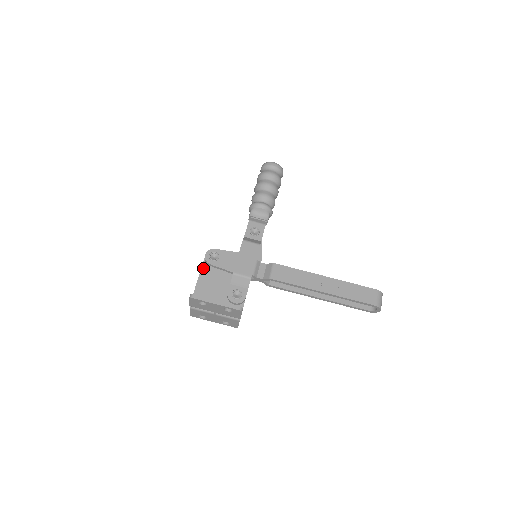
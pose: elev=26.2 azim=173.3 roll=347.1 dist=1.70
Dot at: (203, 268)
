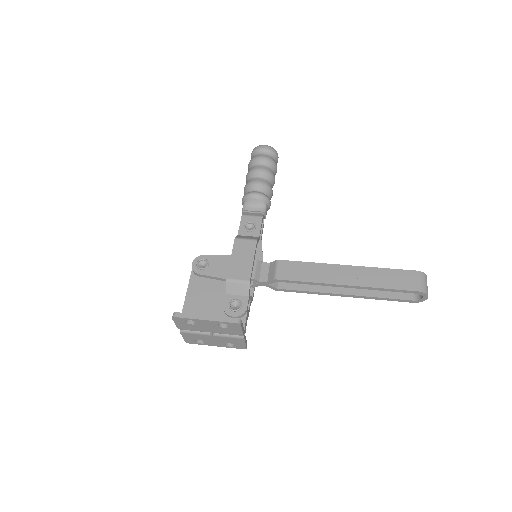
Dot at: (191, 280)
